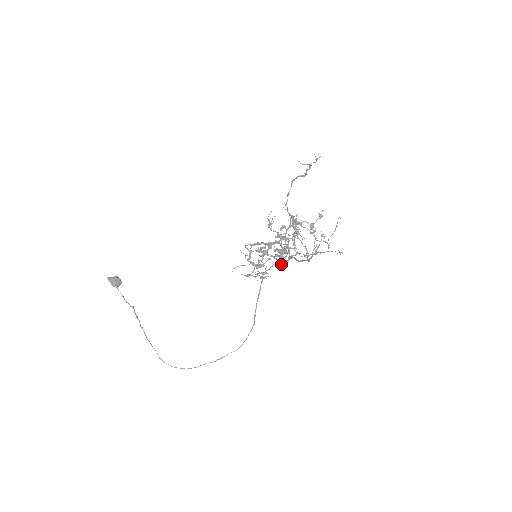
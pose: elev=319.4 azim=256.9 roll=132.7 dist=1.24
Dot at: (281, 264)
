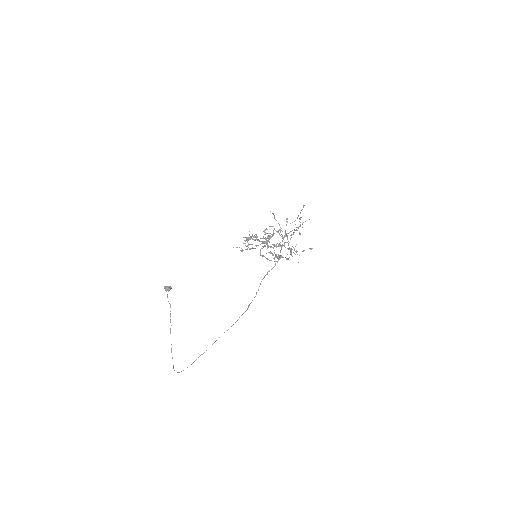
Dot at: occluded
